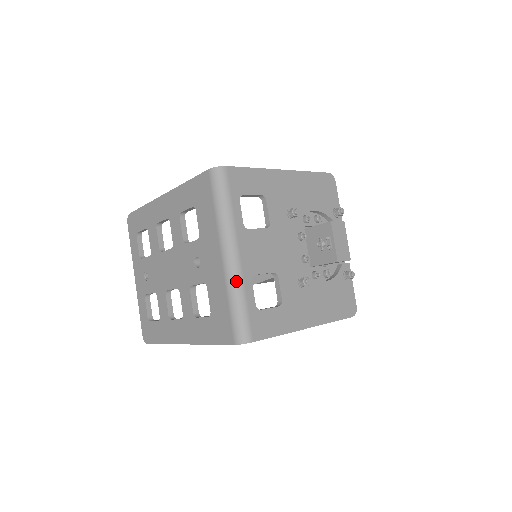
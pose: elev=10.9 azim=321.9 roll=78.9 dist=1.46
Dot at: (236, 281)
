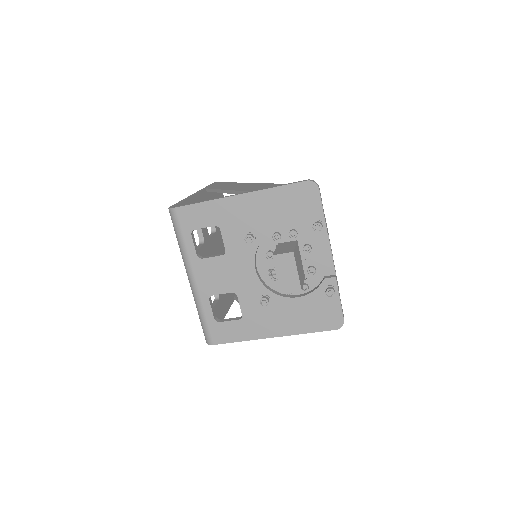
Dot at: (196, 300)
